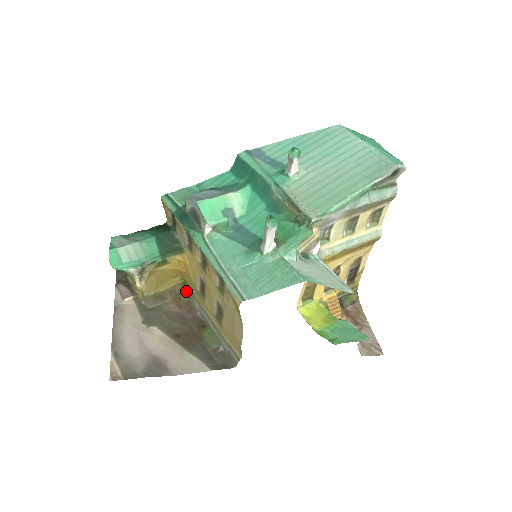
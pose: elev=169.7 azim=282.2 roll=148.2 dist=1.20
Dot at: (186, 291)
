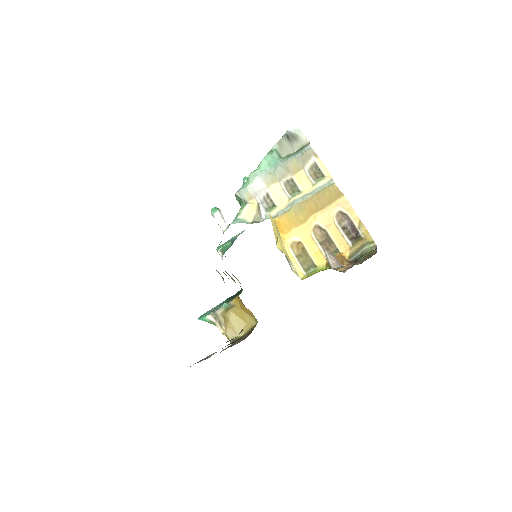
Dot at: occluded
